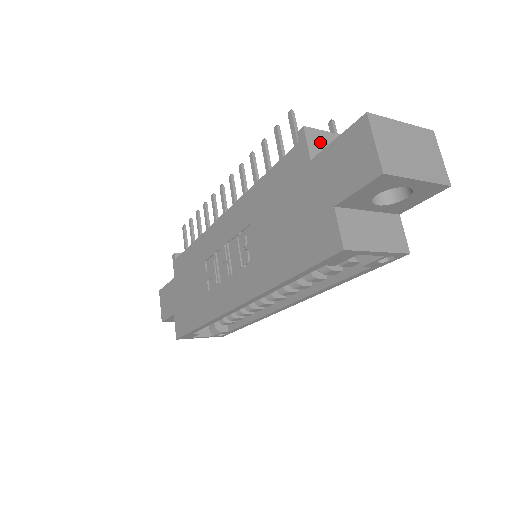
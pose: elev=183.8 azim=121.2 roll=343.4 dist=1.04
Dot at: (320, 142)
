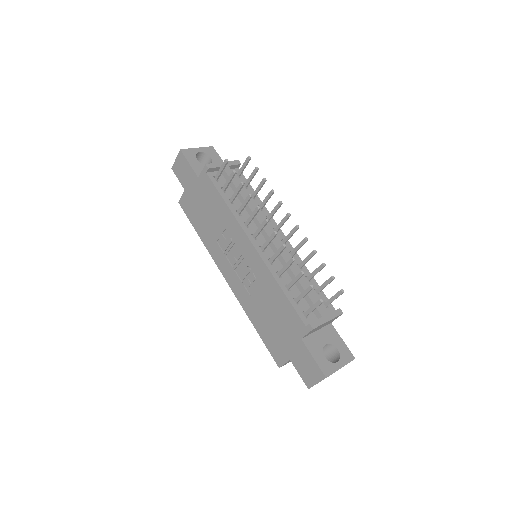
Dot at: occluded
